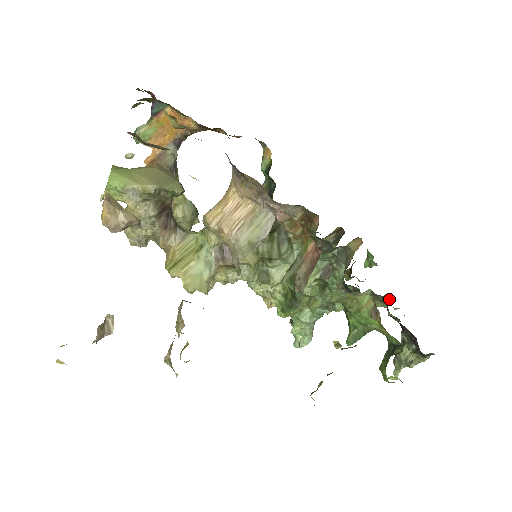
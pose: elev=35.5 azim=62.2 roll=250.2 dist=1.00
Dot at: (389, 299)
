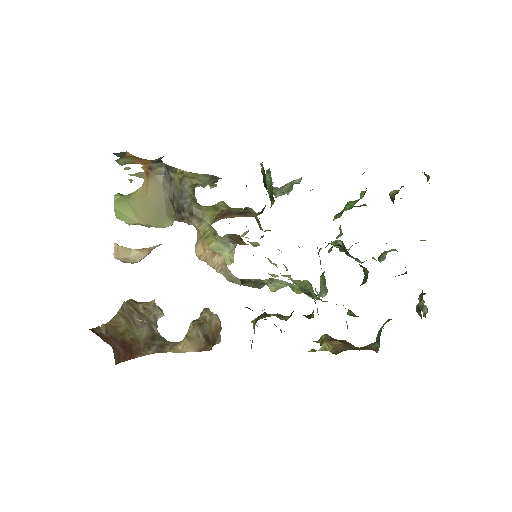
Dot at: occluded
